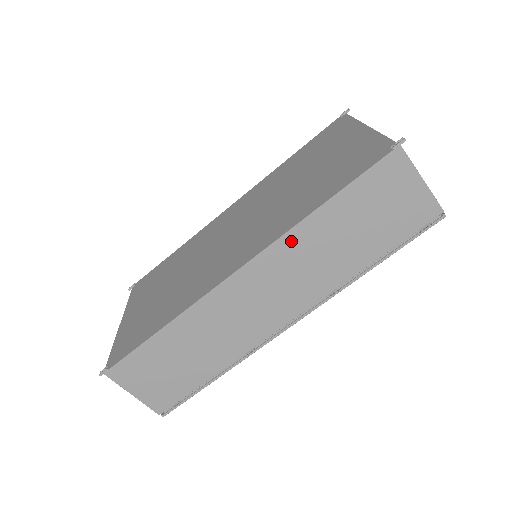
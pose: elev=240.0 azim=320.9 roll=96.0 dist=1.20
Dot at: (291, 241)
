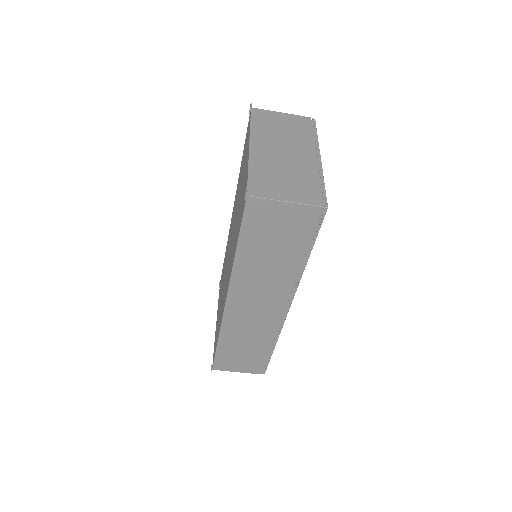
Dot at: (239, 275)
